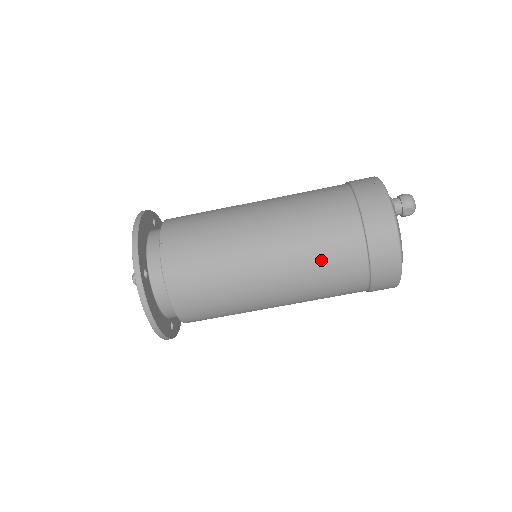
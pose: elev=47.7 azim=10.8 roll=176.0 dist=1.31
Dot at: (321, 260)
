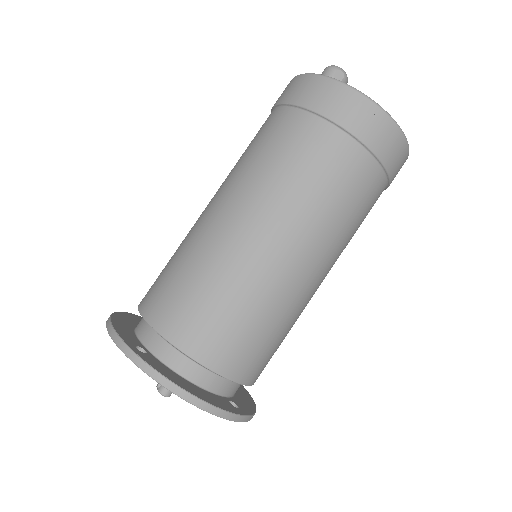
Dot at: (293, 170)
